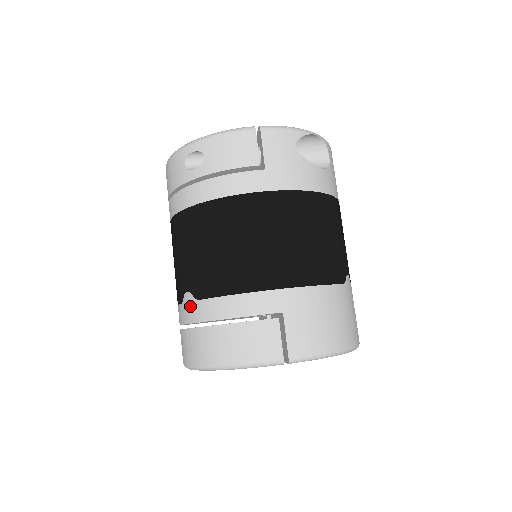
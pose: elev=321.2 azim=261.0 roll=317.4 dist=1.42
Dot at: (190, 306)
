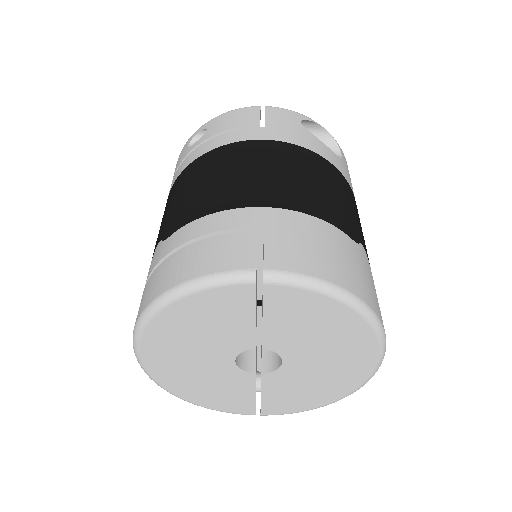
Dot at: (156, 253)
